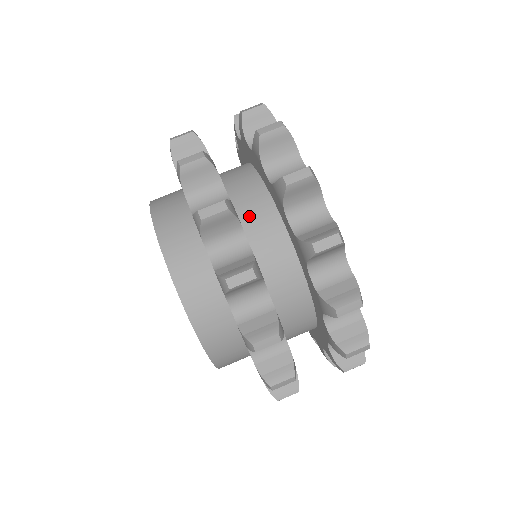
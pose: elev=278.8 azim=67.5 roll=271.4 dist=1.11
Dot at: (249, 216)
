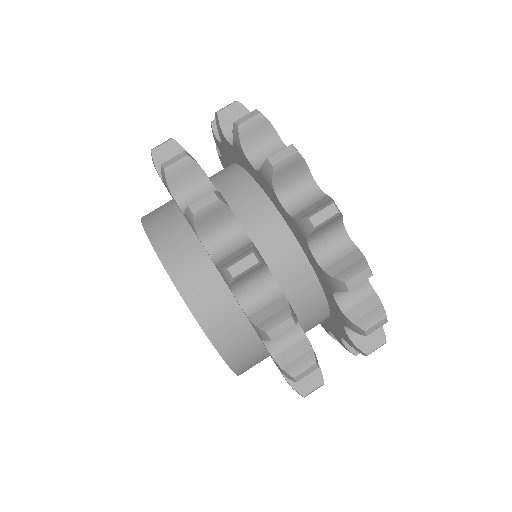
Dot at: (264, 243)
